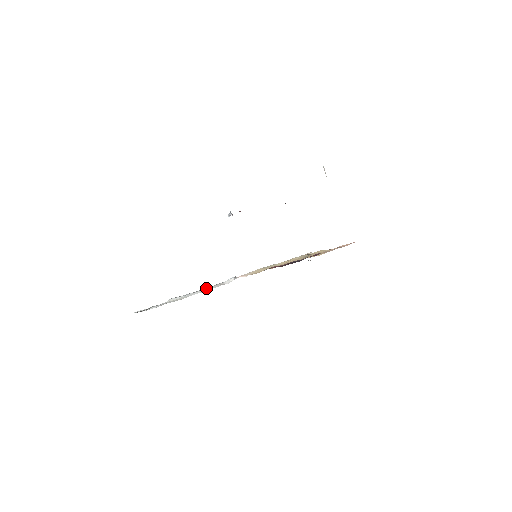
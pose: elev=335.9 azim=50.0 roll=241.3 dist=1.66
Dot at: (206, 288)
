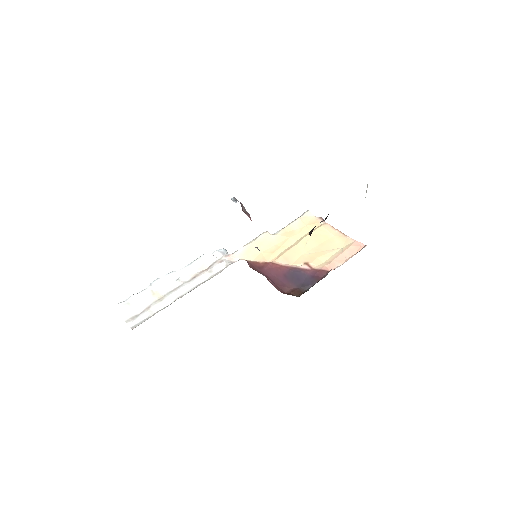
Dot at: (191, 266)
